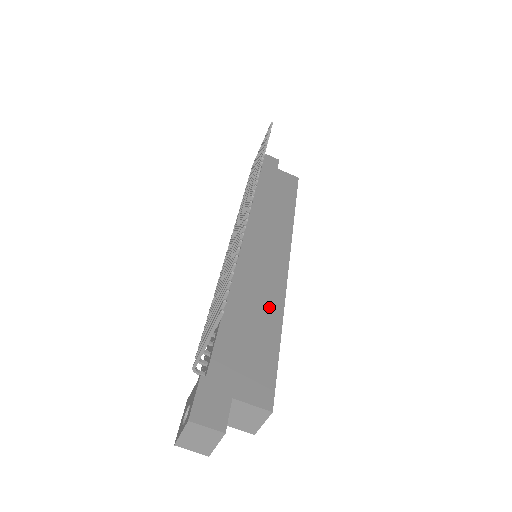
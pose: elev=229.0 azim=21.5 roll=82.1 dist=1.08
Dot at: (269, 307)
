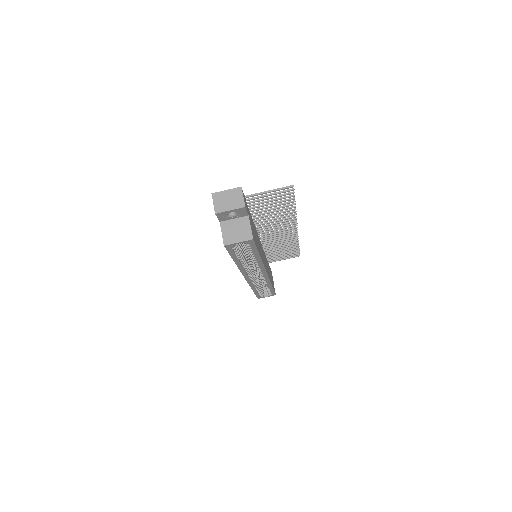
Dot at: (260, 252)
